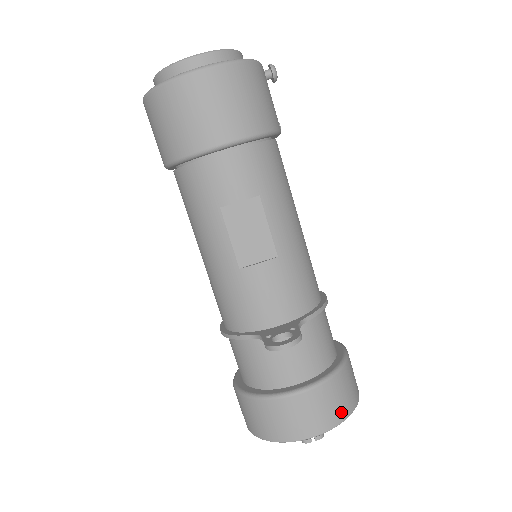
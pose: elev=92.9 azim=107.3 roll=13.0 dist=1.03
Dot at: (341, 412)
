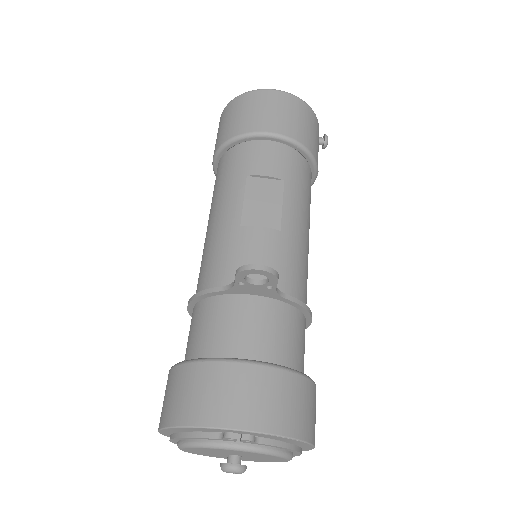
Dot at: (287, 422)
